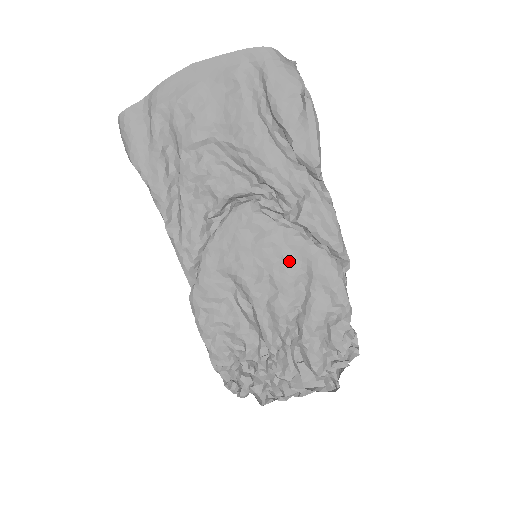
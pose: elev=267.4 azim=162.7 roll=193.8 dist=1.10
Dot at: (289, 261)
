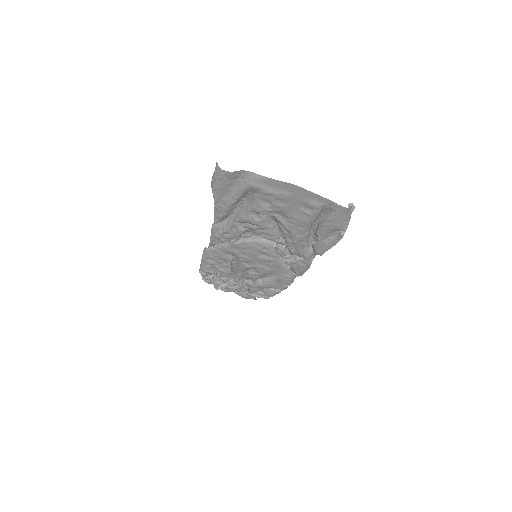
Dot at: (271, 269)
